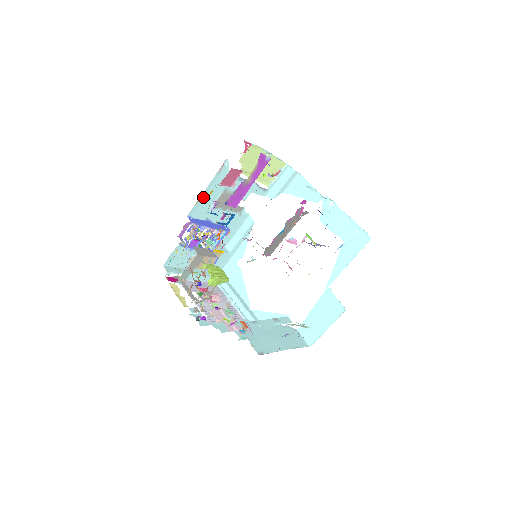
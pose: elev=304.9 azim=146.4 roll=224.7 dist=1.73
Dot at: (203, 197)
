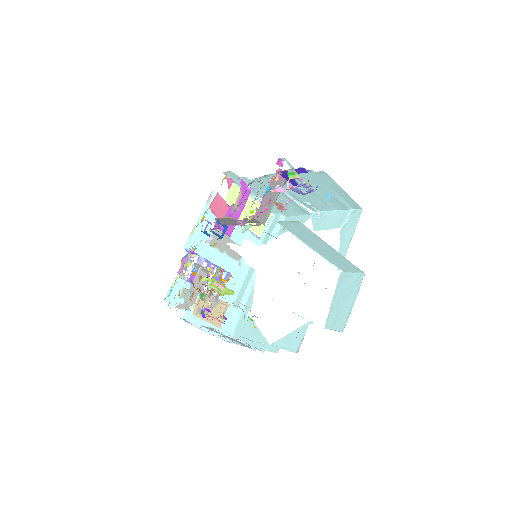
Dot at: (197, 229)
